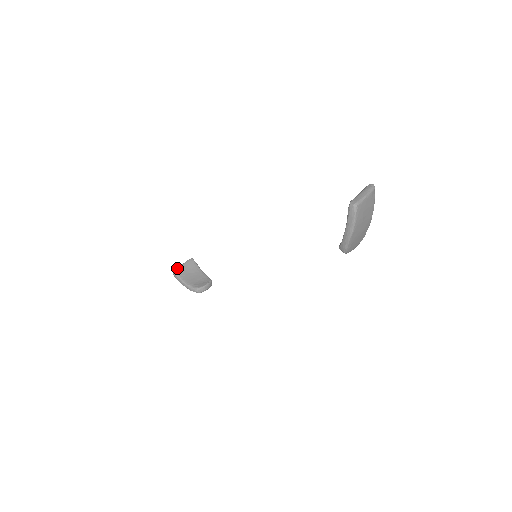
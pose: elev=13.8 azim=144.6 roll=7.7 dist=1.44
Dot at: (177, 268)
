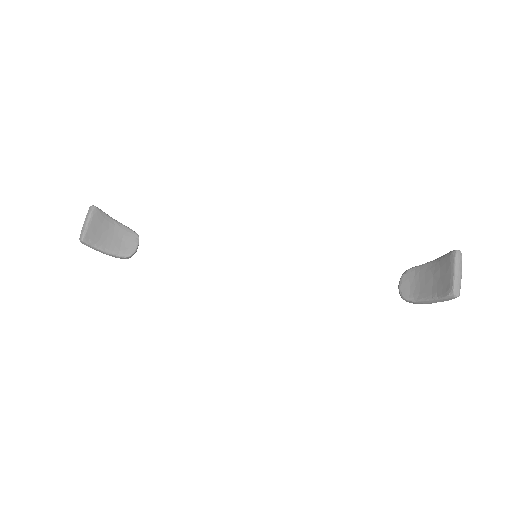
Dot at: (84, 233)
